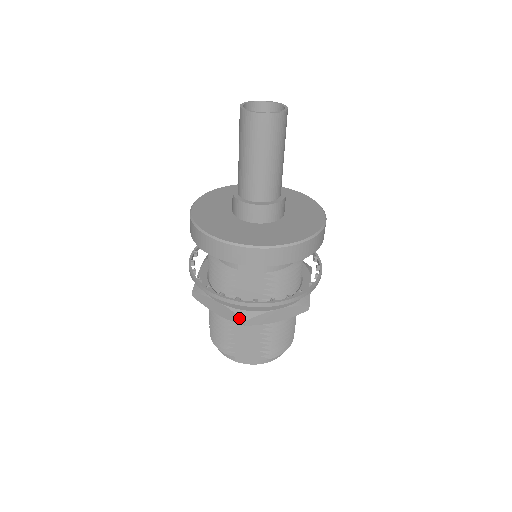
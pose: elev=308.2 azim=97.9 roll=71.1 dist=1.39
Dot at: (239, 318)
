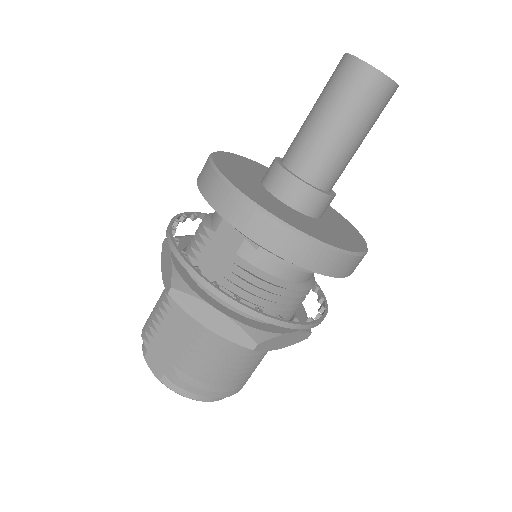
Dot at: (170, 281)
